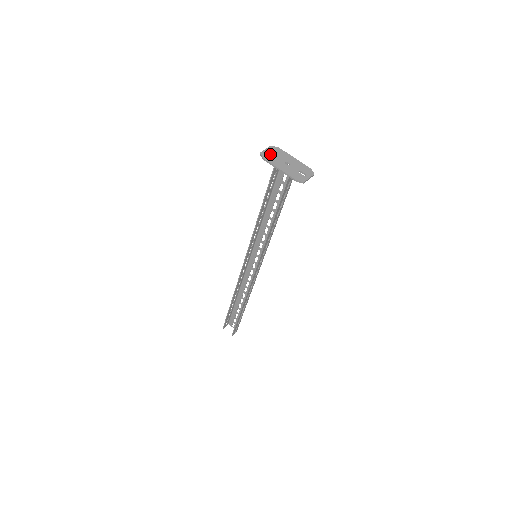
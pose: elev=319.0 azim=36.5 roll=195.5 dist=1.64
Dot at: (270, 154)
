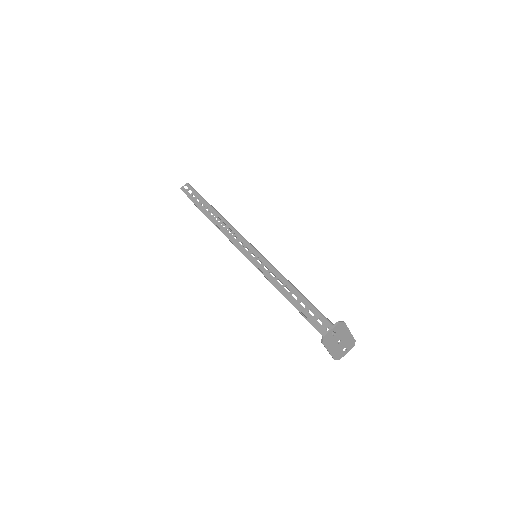
Dot at: (332, 336)
